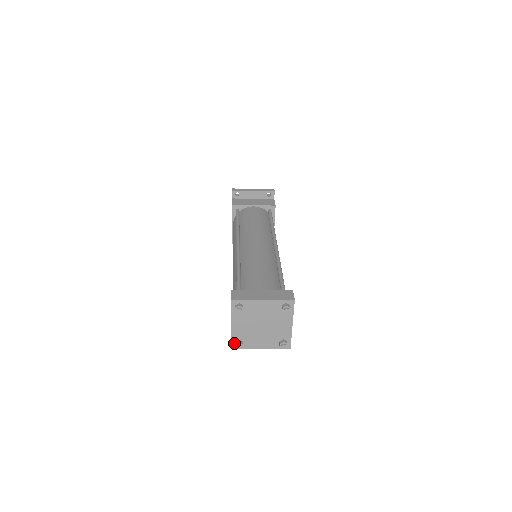
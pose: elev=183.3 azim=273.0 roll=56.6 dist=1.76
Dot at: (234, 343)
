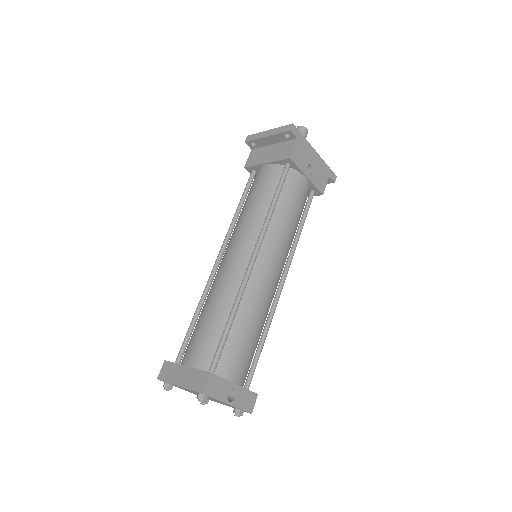
Dot at: occluded
